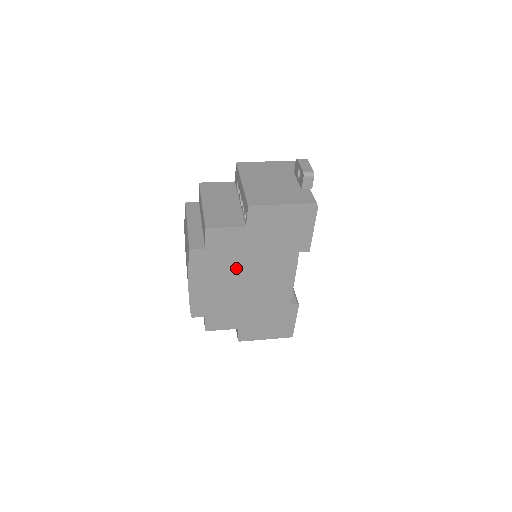
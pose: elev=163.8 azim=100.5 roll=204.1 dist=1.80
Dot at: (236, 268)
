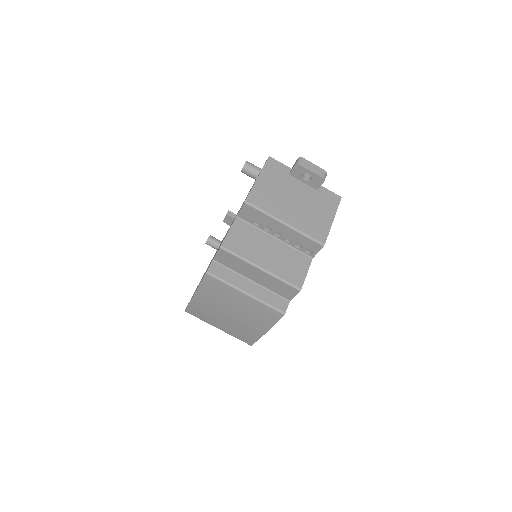
Dot at: occluded
